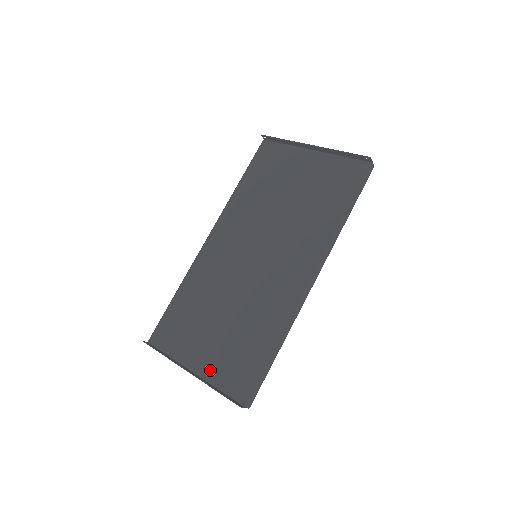
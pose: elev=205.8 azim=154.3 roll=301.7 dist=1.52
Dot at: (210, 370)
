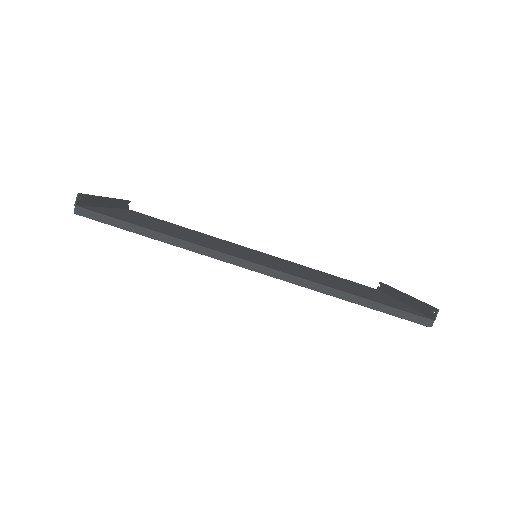
Dot at: (113, 211)
